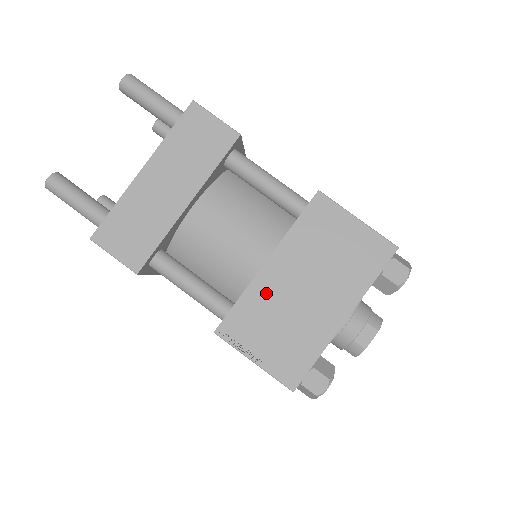
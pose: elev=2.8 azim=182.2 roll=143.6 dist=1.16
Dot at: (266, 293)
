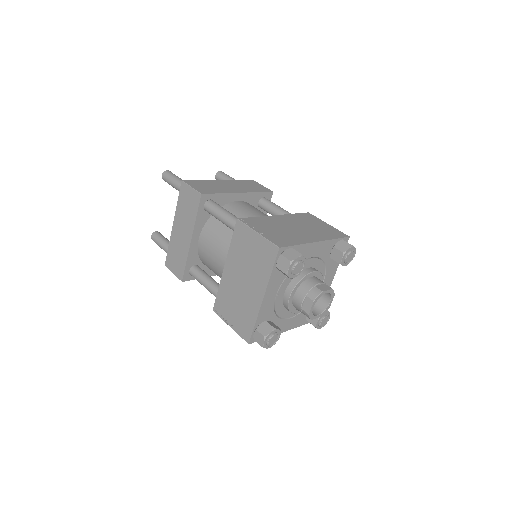
Dot at: (227, 286)
